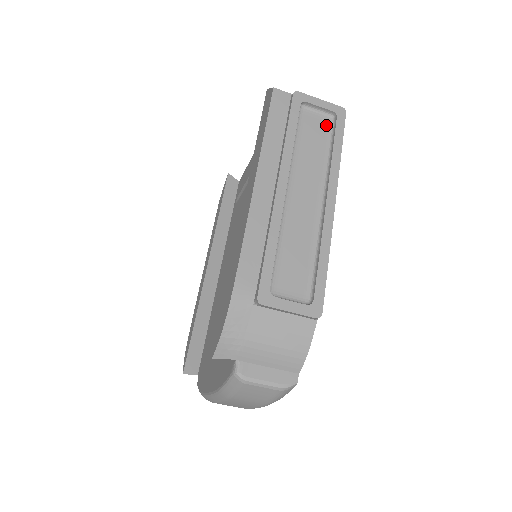
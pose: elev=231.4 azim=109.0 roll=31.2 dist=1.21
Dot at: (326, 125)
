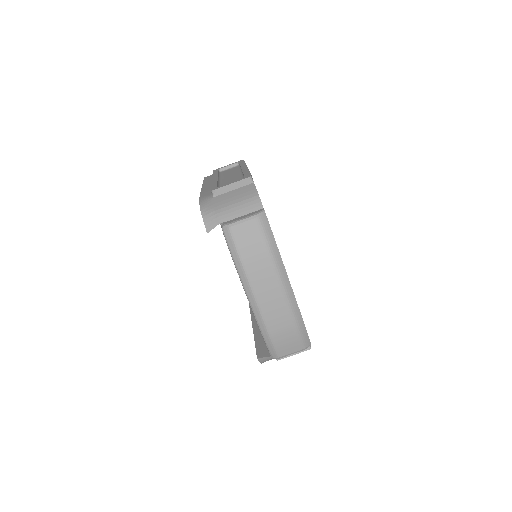
Dot at: occluded
